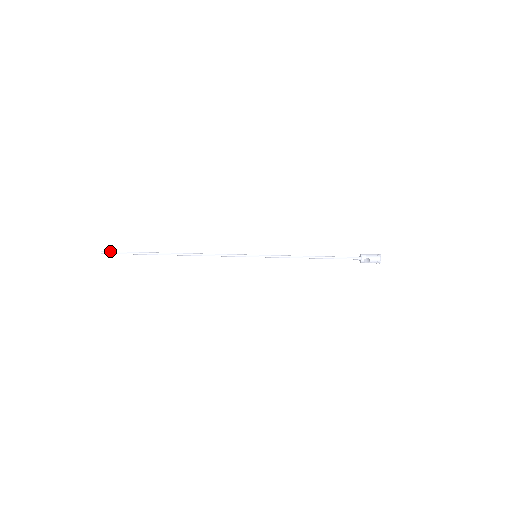
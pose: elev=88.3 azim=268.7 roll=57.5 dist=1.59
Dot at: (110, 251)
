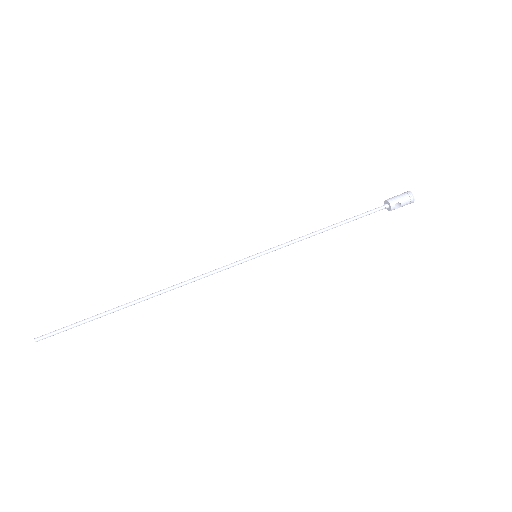
Dot at: occluded
